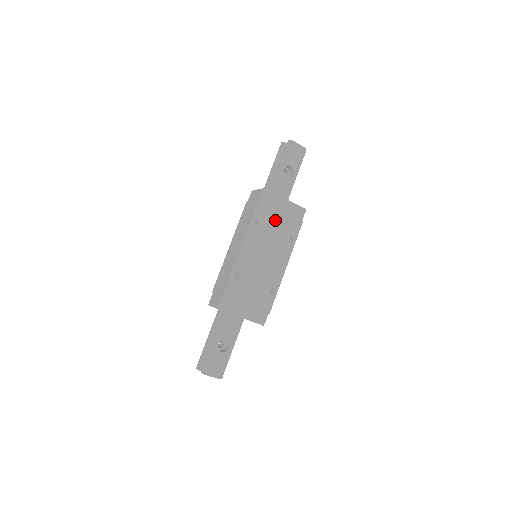
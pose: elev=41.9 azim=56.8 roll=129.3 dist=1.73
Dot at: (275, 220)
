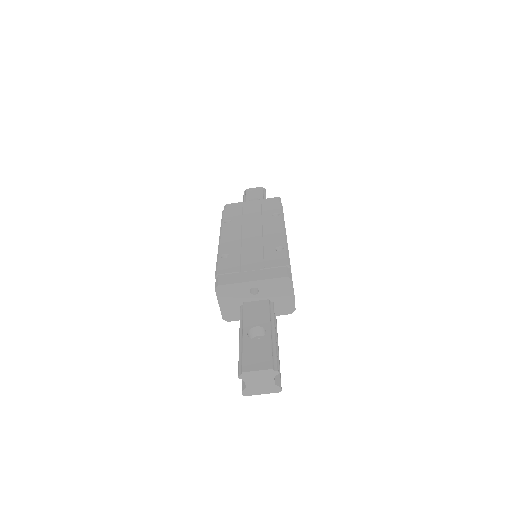
Dot at: (248, 213)
